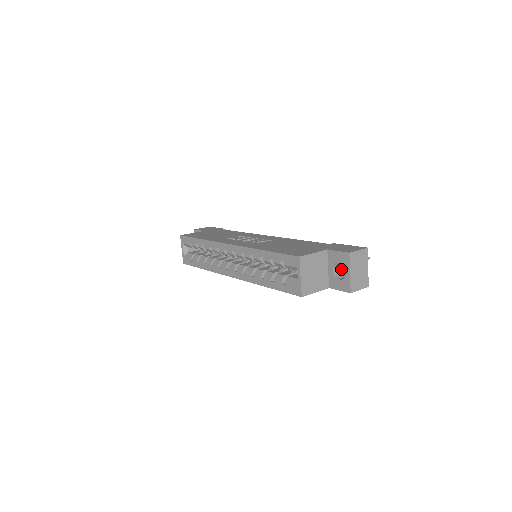
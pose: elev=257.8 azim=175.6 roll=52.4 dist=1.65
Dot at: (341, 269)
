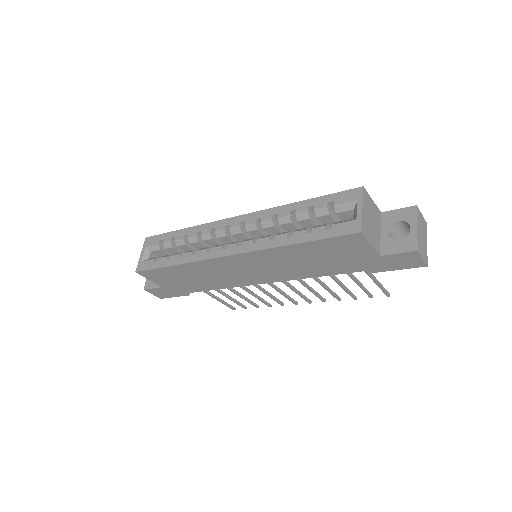
Dot at: occluded
